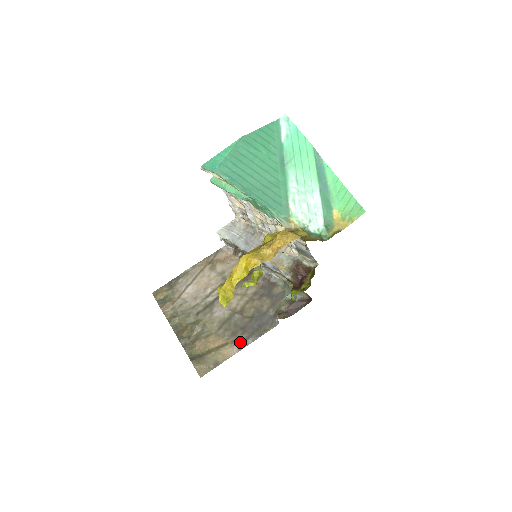
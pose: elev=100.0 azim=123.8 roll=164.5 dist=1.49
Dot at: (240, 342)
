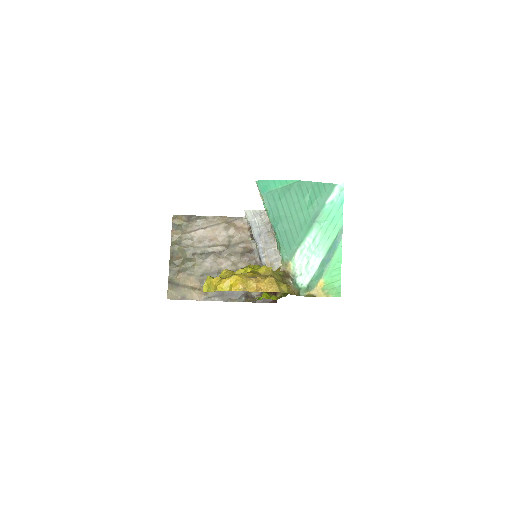
Dot at: (209, 295)
